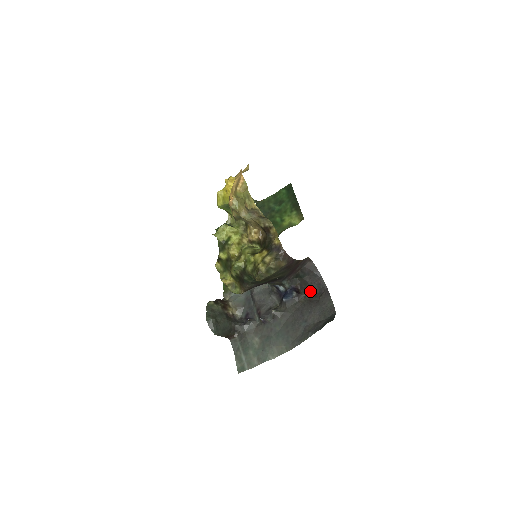
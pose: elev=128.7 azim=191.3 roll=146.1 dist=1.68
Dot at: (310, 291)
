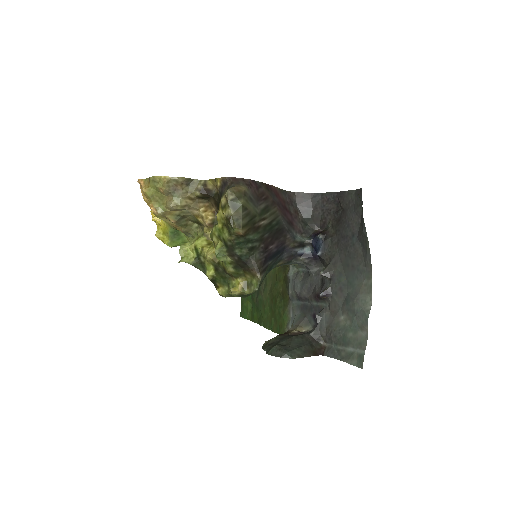
Dot at: (330, 217)
